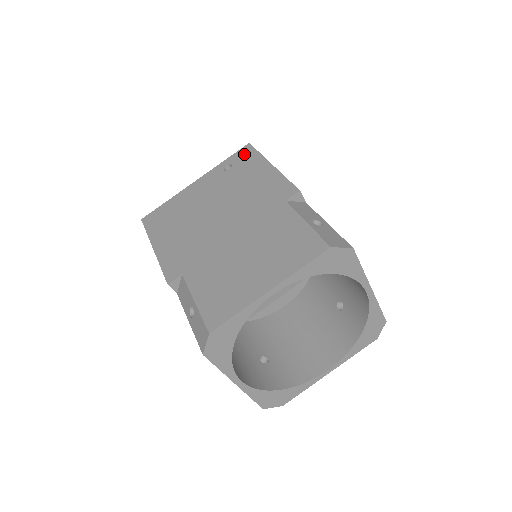
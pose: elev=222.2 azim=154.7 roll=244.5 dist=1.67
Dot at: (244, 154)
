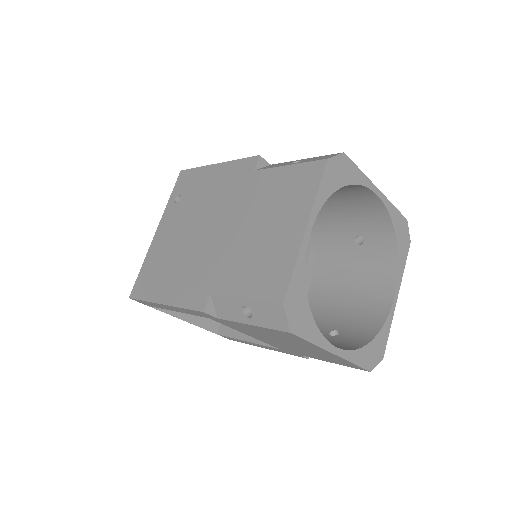
Dot at: (183, 180)
